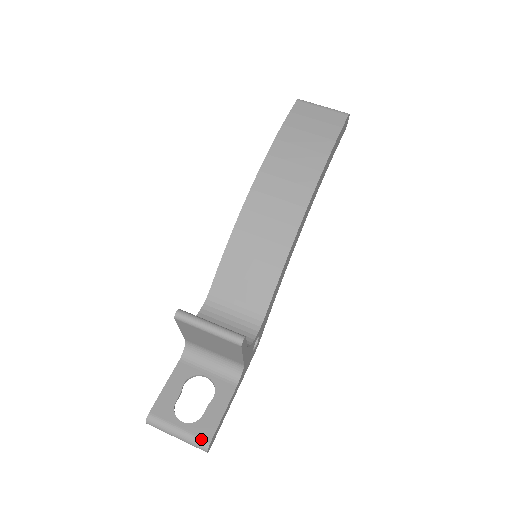
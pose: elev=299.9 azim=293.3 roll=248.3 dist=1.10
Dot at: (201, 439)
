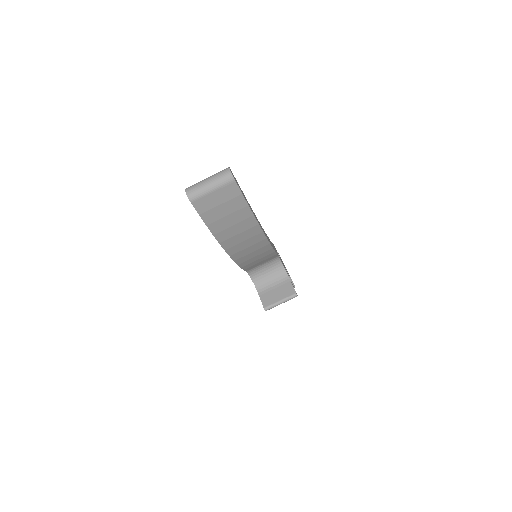
Dot at: occluded
